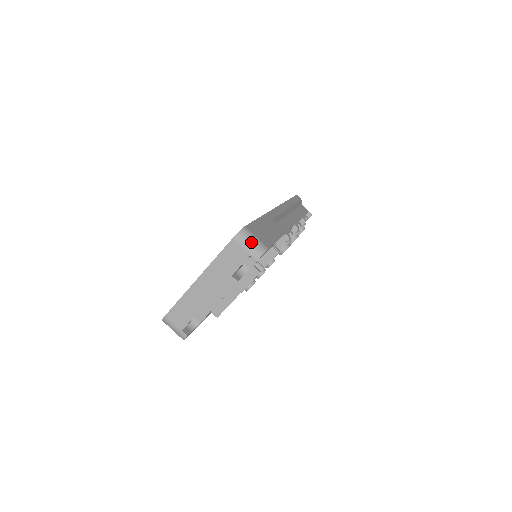
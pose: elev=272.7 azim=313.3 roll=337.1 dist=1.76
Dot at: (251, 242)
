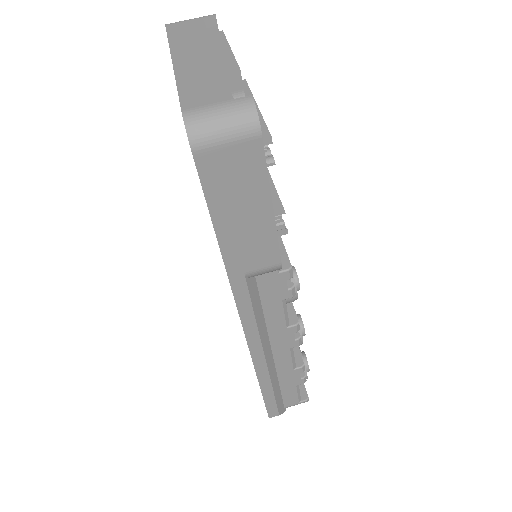
Dot at: occluded
